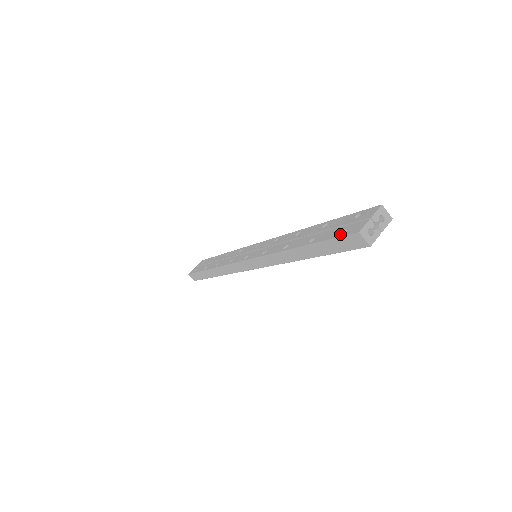
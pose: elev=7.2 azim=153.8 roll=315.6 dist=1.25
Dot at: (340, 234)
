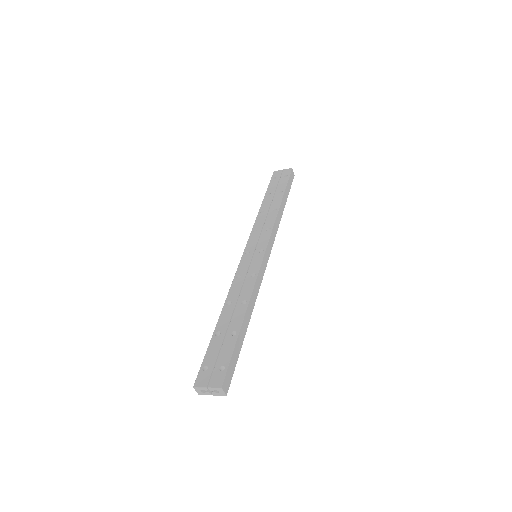
Dot at: (203, 366)
